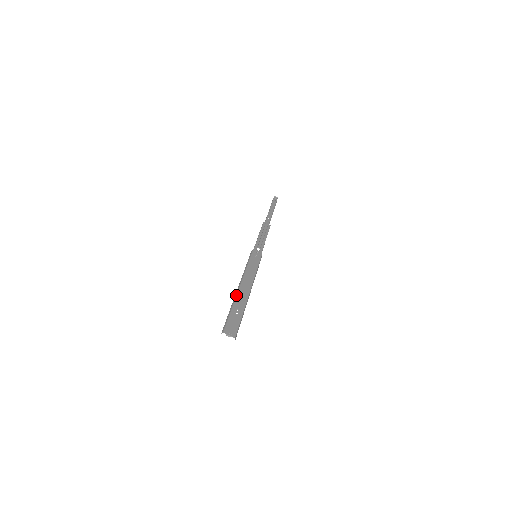
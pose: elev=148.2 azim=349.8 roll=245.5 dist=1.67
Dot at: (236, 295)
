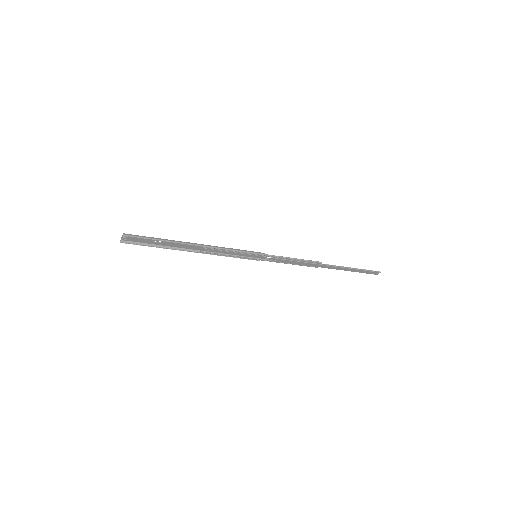
Dot at: (178, 248)
